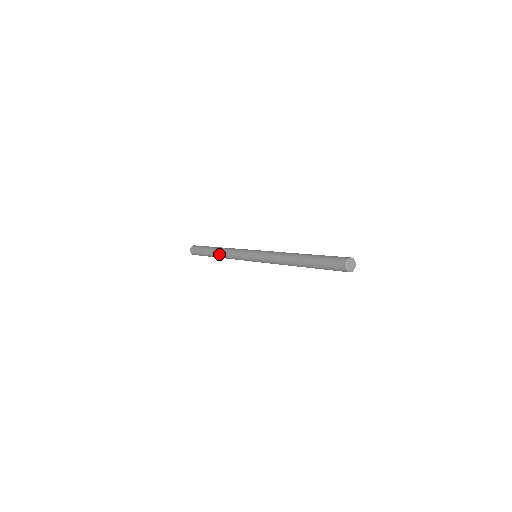
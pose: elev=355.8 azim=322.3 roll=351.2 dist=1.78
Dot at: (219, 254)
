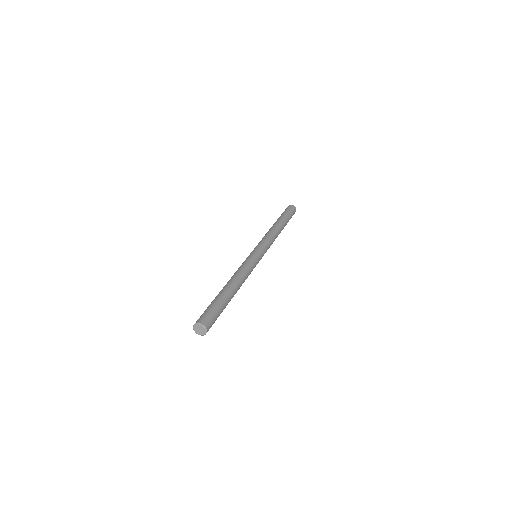
Dot at: (271, 227)
